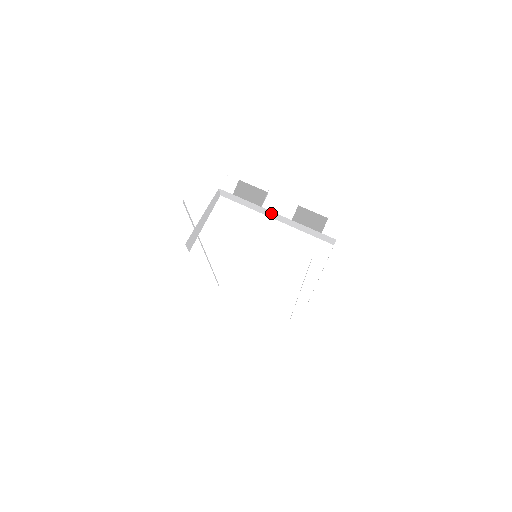
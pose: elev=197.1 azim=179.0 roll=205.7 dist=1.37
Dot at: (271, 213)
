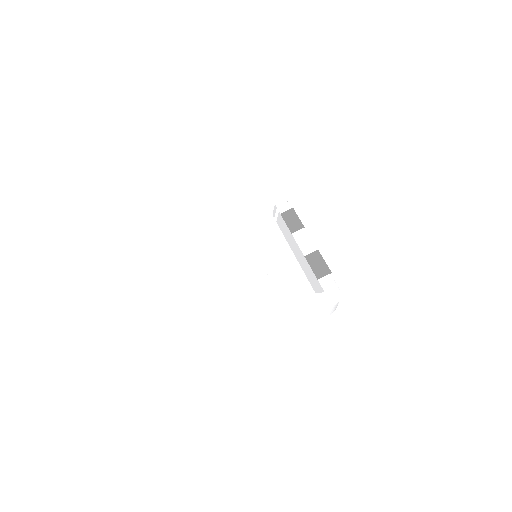
Dot at: (295, 244)
